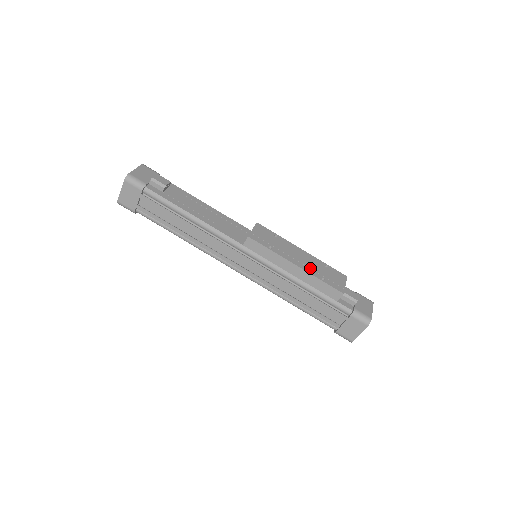
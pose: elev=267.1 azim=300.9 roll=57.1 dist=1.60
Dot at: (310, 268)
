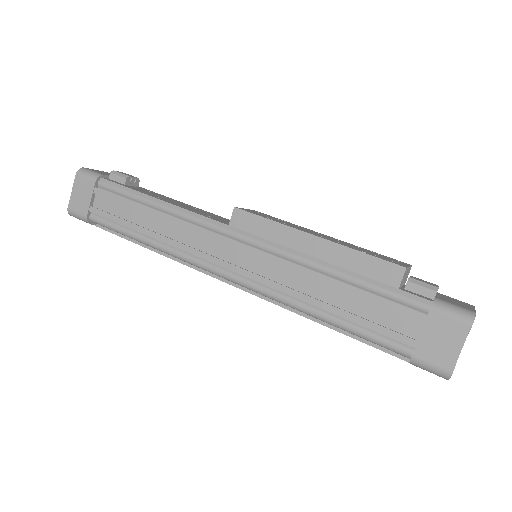
Dot at: (340, 243)
